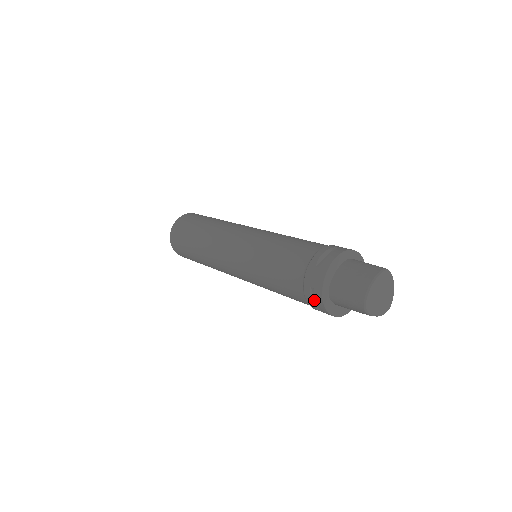
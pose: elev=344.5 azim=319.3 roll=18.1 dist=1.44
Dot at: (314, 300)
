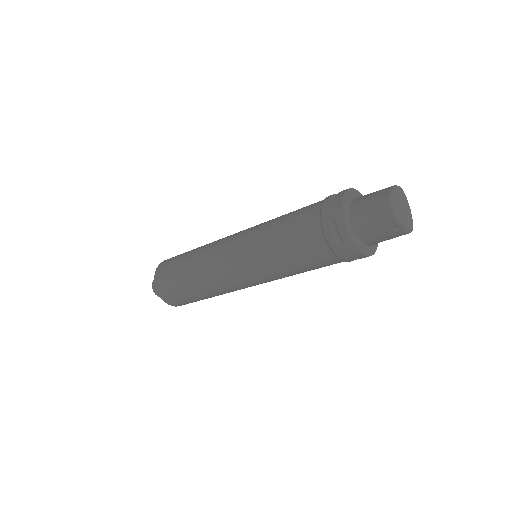
Dot at: (335, 235)
